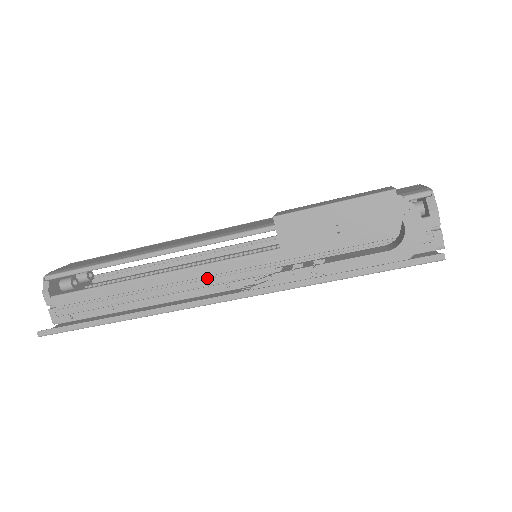
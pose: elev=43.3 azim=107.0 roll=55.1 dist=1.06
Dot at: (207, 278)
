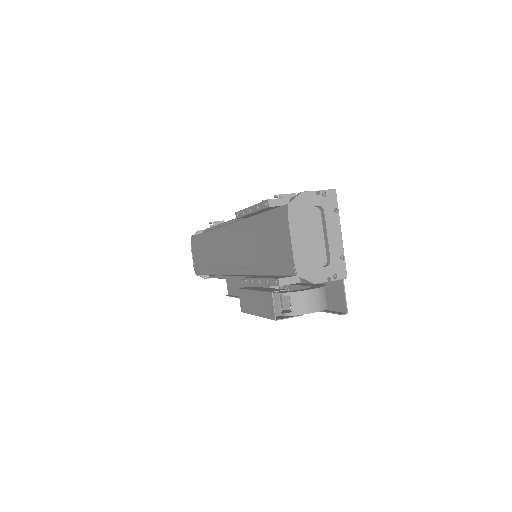
Dot at: occluded
